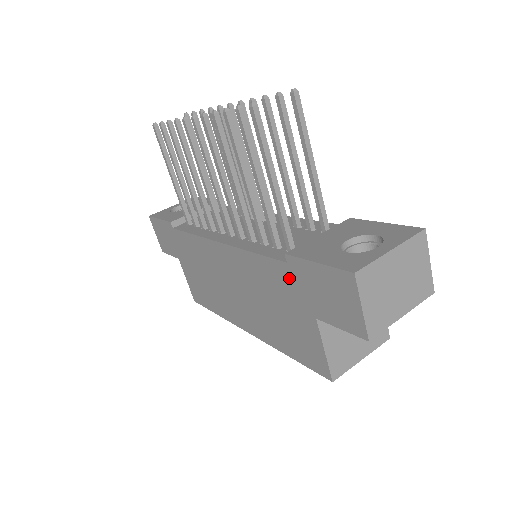
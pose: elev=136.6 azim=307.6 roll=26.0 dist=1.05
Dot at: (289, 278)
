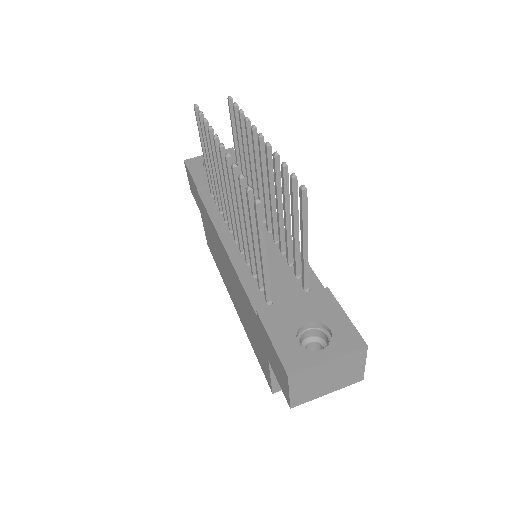
Dot at: (257, 324)
